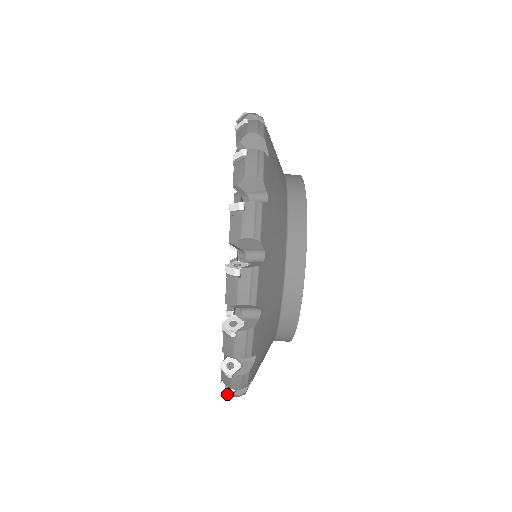
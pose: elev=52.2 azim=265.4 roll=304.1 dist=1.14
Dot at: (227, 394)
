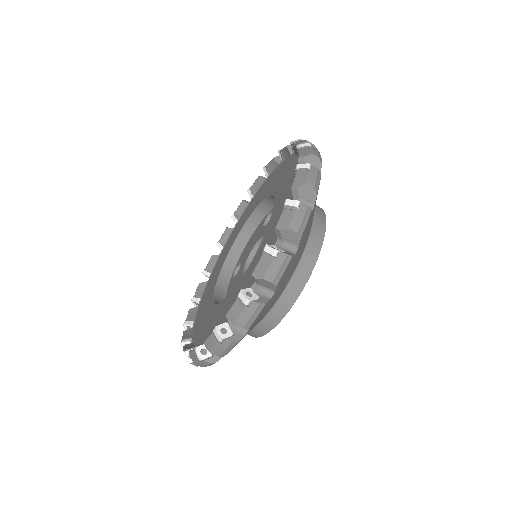
Dot at: (187, 361)
